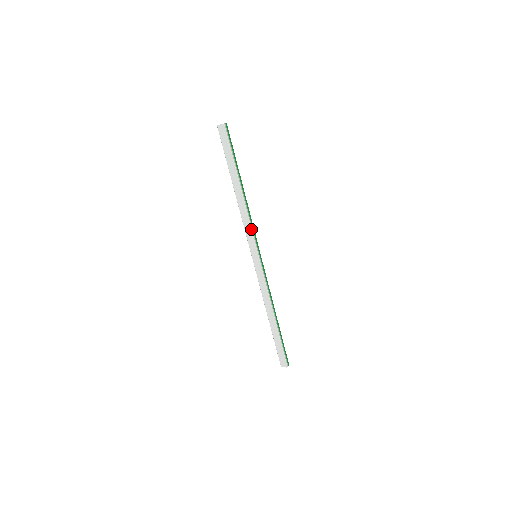
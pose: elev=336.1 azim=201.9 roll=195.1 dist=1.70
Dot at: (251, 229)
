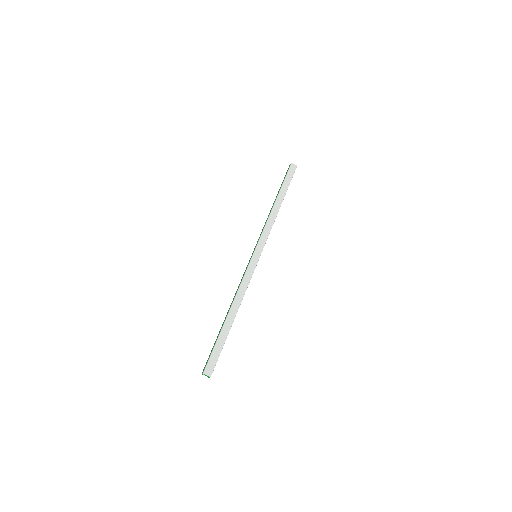
Dot at: occluded
